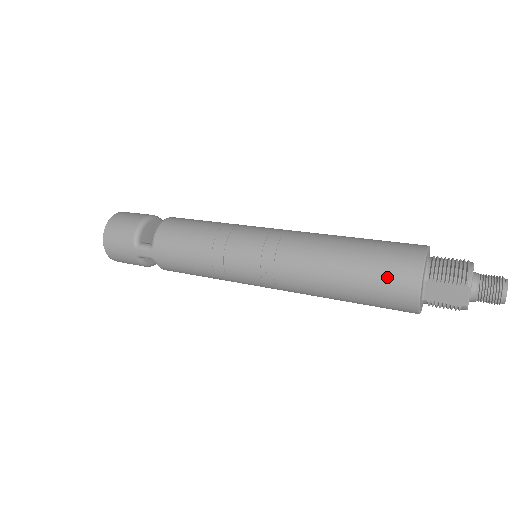
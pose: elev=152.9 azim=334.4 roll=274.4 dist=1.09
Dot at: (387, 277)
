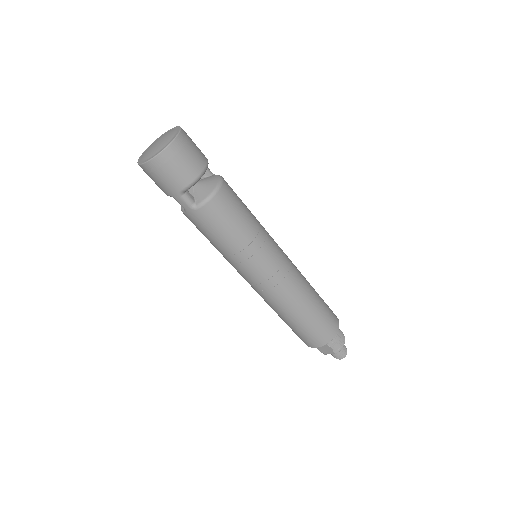
Dot at: (313, 335)
